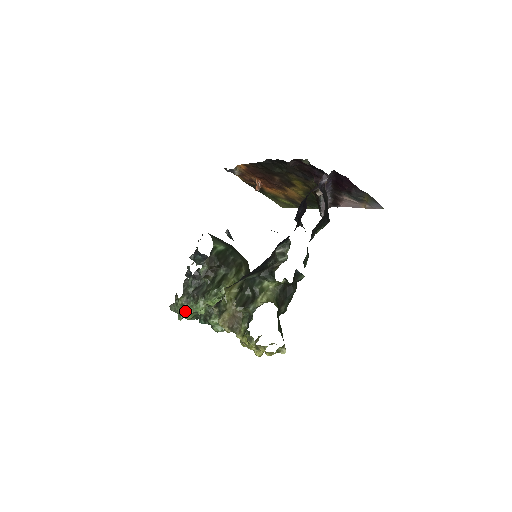
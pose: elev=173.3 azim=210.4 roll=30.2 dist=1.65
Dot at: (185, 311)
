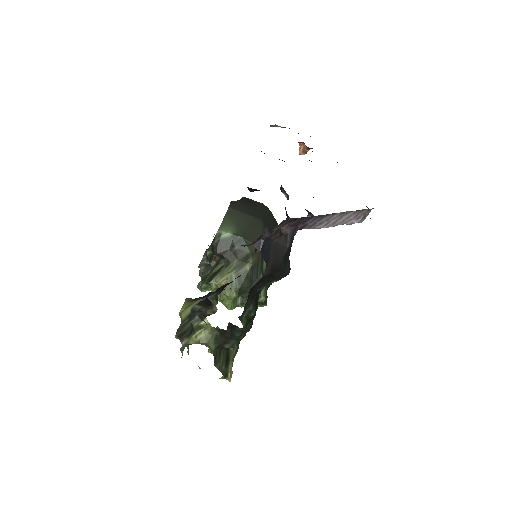
Dot at: occluded
